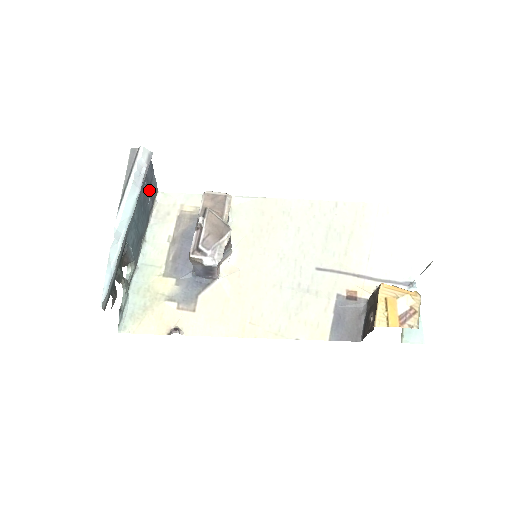
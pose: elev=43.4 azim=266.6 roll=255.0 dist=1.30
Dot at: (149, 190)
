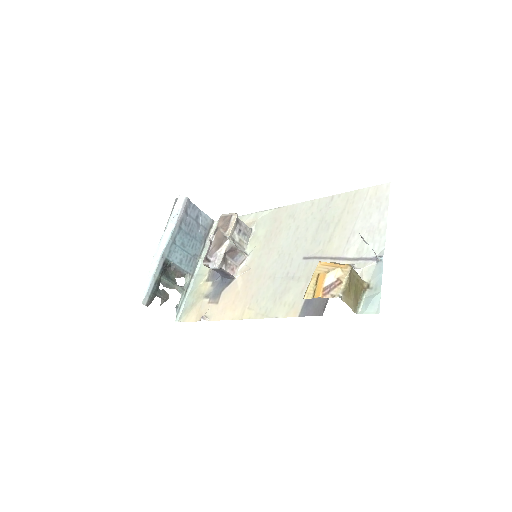
Dot at: (197, 223)
